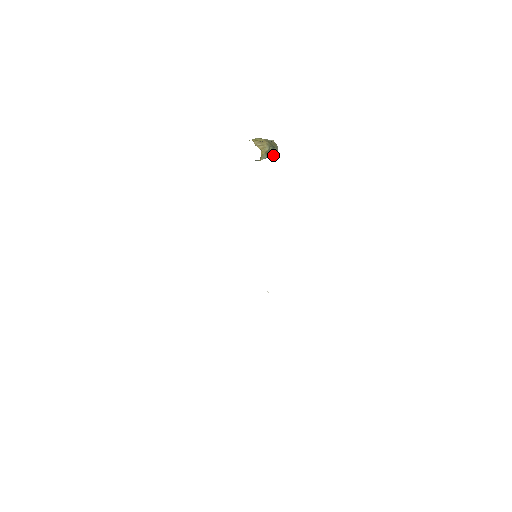
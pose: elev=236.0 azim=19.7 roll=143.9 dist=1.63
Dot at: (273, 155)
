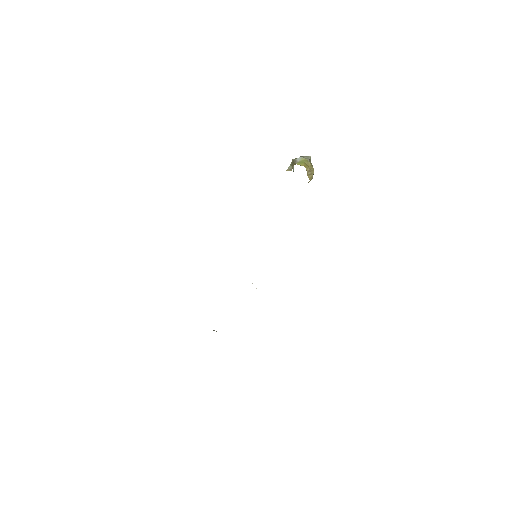
Dot at: occluded
